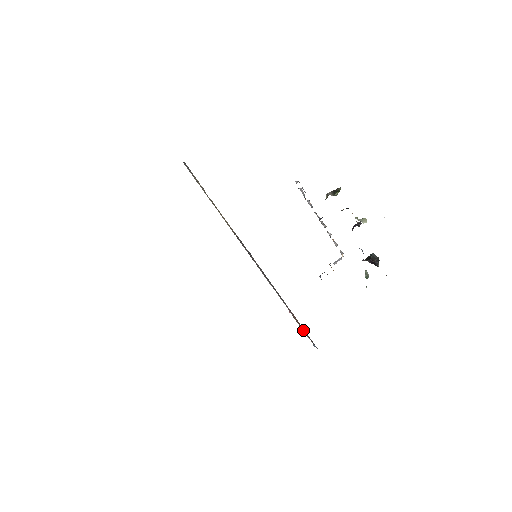
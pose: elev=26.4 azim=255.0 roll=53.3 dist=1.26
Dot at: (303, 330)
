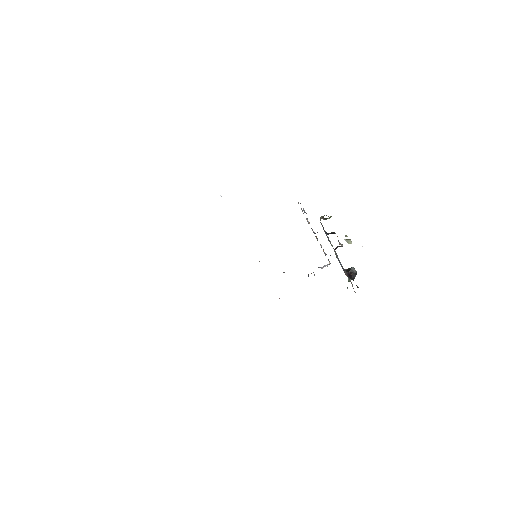
Dot at: occluded
